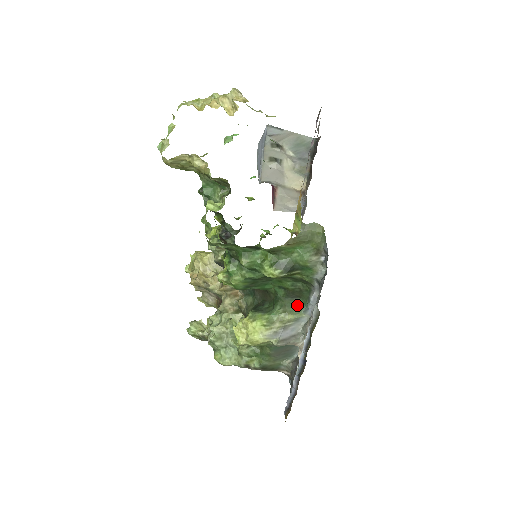
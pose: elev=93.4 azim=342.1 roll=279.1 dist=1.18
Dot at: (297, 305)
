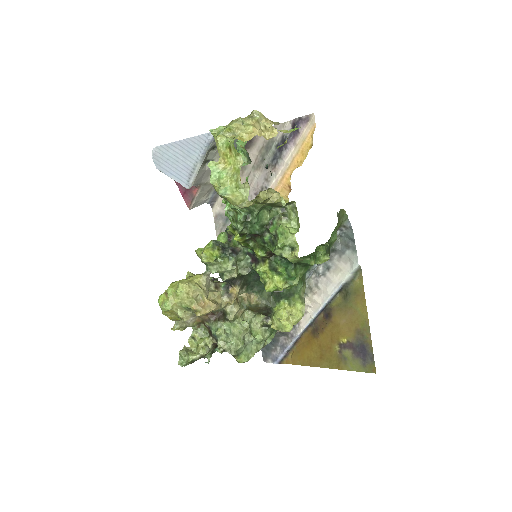
Dot at: (304, 275)
